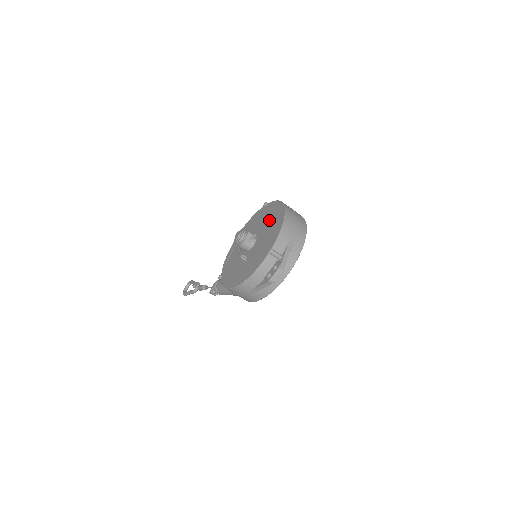
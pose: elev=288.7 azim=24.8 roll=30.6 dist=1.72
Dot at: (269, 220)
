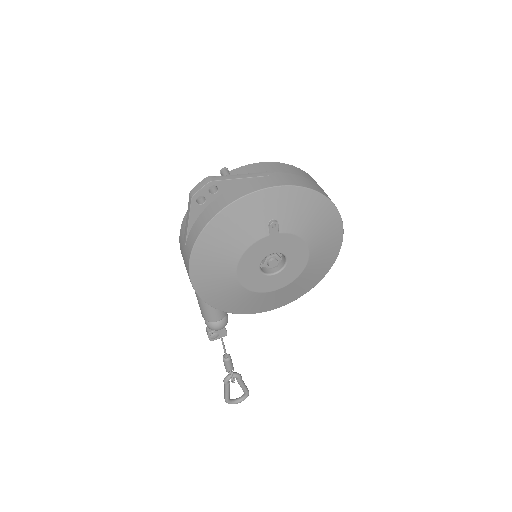
Dot at: occluded
